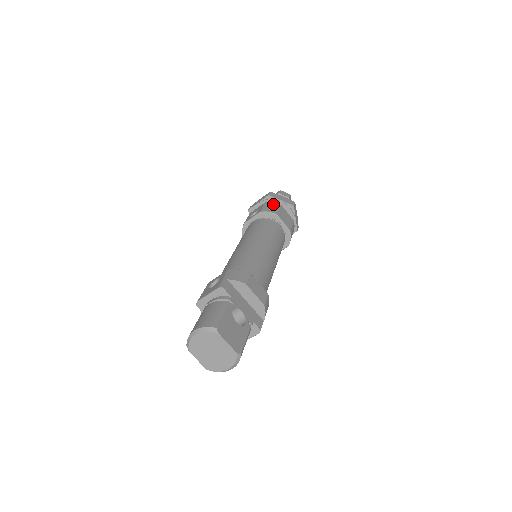
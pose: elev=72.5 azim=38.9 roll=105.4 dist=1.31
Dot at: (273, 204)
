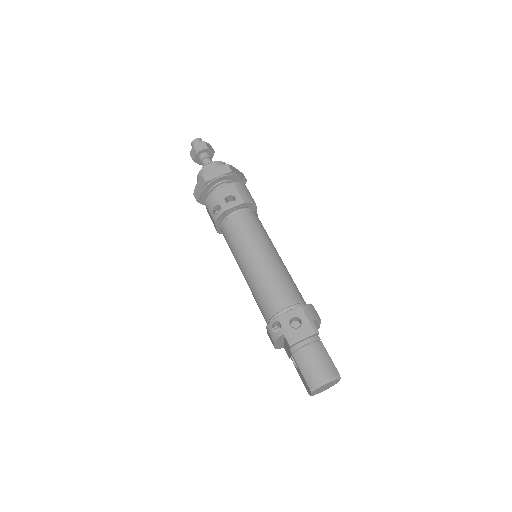
Dot at: (243, 186)
